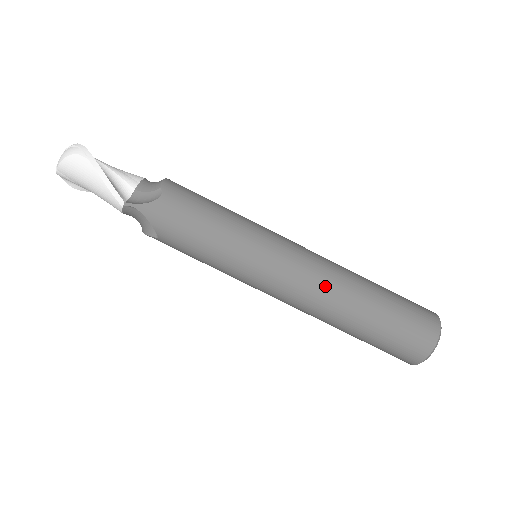
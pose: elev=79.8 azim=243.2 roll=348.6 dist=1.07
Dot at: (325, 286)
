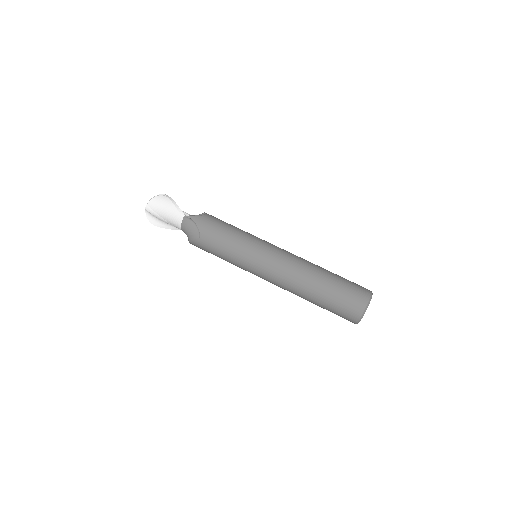
Dot at: (298, 262)
